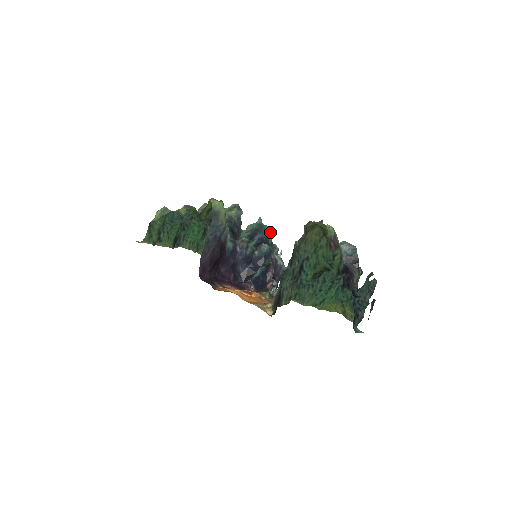
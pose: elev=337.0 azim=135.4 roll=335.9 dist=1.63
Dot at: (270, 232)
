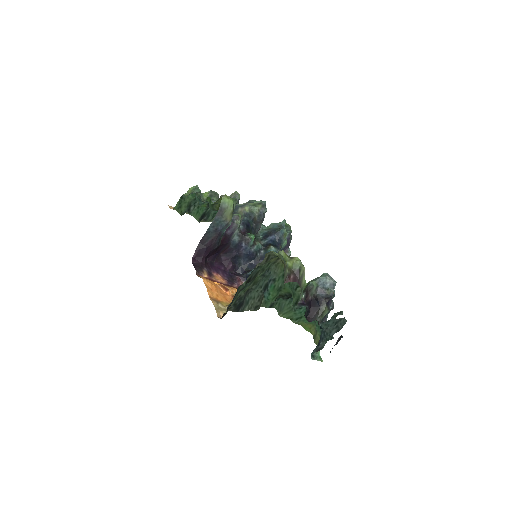
Dot at: (290, 235)
